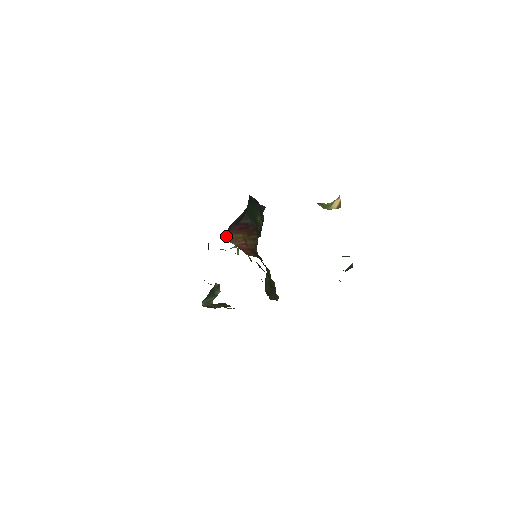
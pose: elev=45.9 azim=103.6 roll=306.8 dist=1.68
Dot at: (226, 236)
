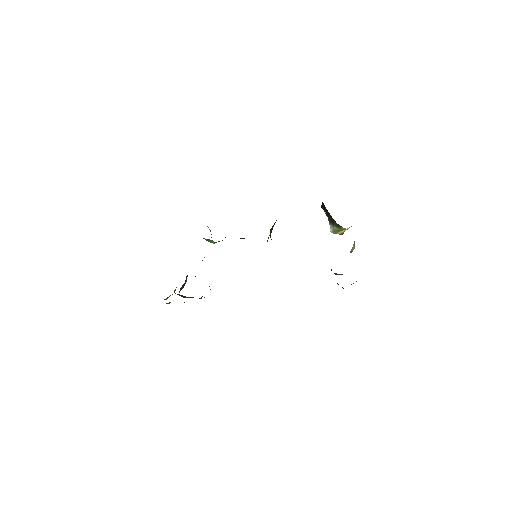
Dot at: occluded
